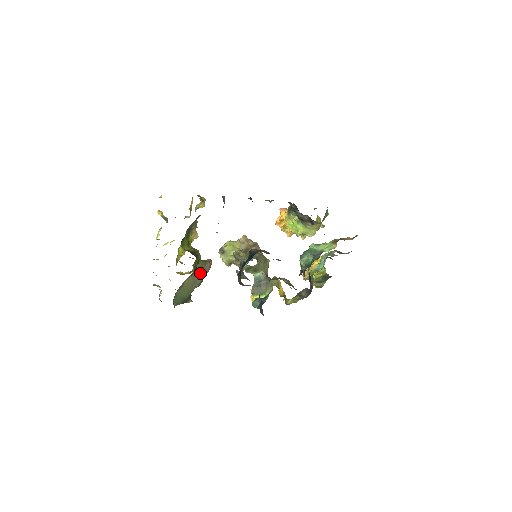
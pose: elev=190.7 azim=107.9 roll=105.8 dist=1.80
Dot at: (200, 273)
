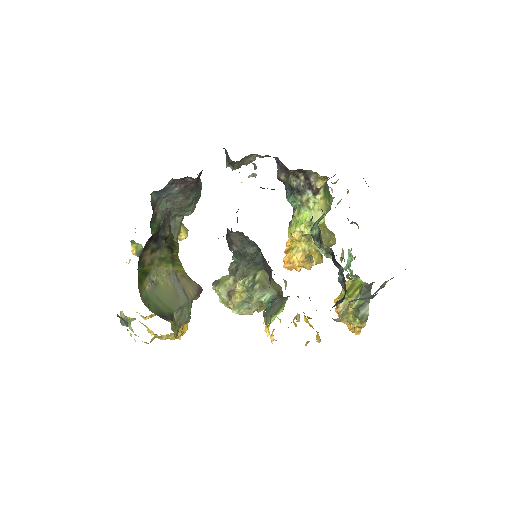
Dot at: (183, 285)
